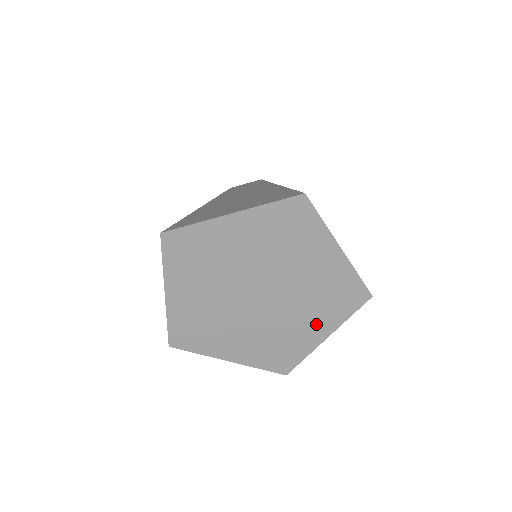
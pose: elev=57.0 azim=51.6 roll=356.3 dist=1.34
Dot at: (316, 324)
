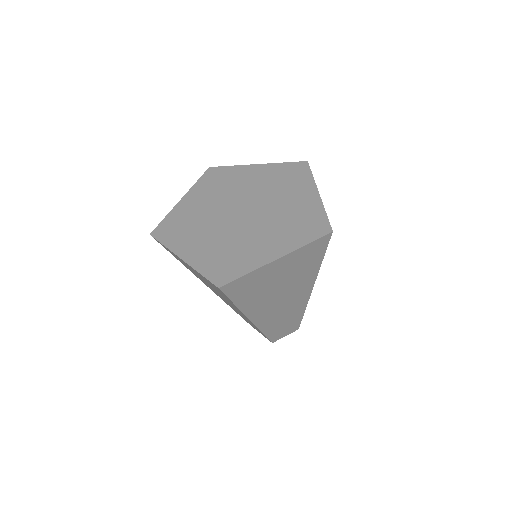
Dot at: (299, 194)
